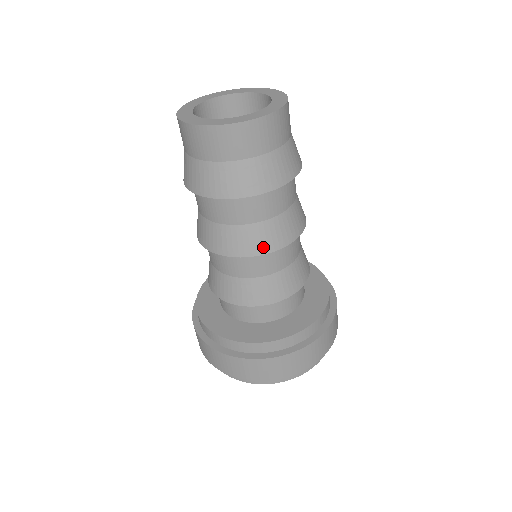
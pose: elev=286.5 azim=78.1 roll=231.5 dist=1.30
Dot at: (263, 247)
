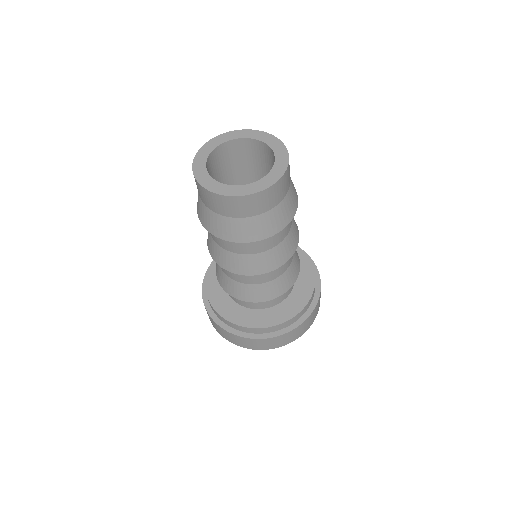
Dot at: (264, 269)
